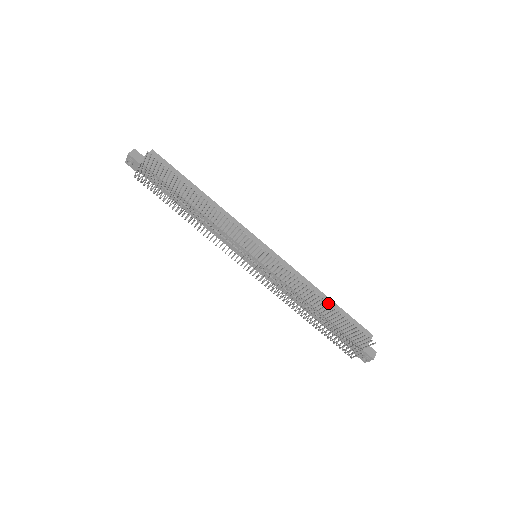
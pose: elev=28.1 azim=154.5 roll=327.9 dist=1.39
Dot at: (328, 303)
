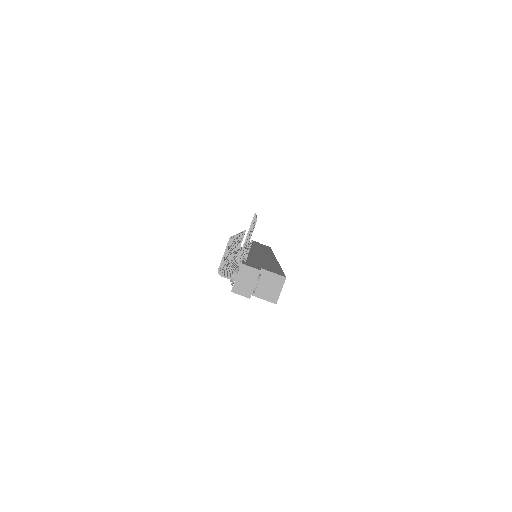
Dot at: (272, 263)
